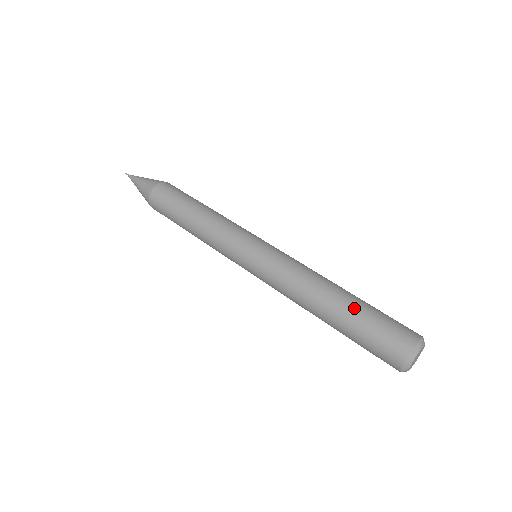
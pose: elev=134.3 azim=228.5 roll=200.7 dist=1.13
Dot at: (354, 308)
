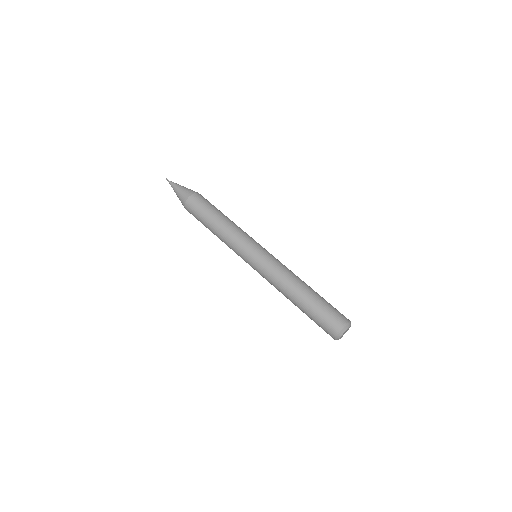
Dot at: (316, 297)
